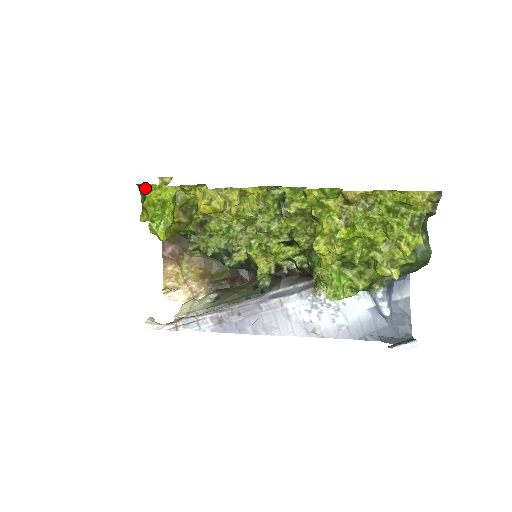
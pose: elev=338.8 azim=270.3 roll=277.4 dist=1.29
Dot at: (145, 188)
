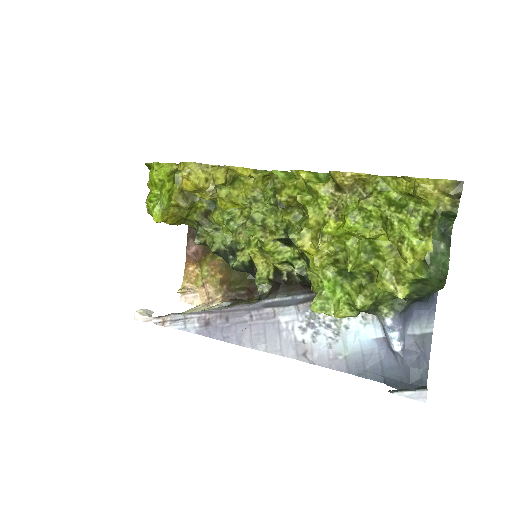
Dot at: occluded
